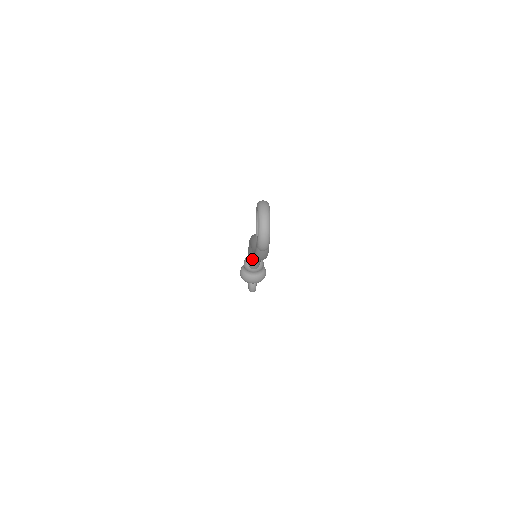
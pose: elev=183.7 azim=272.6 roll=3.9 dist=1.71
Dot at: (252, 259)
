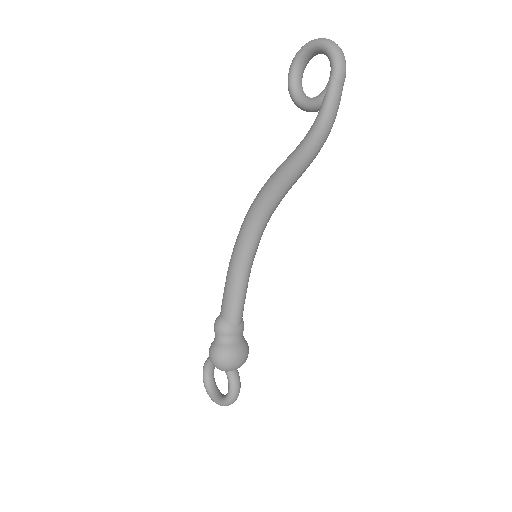
Dot at: (240, 287)
